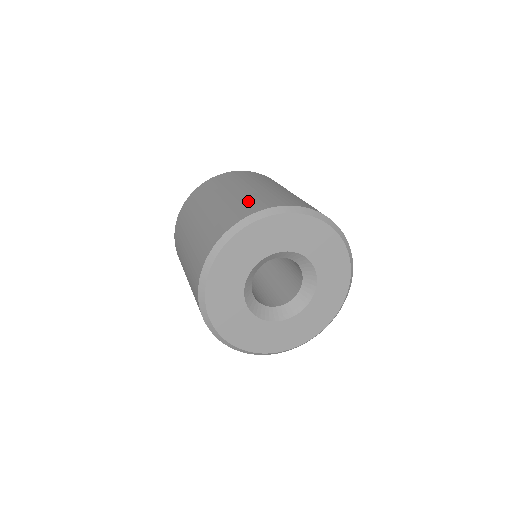
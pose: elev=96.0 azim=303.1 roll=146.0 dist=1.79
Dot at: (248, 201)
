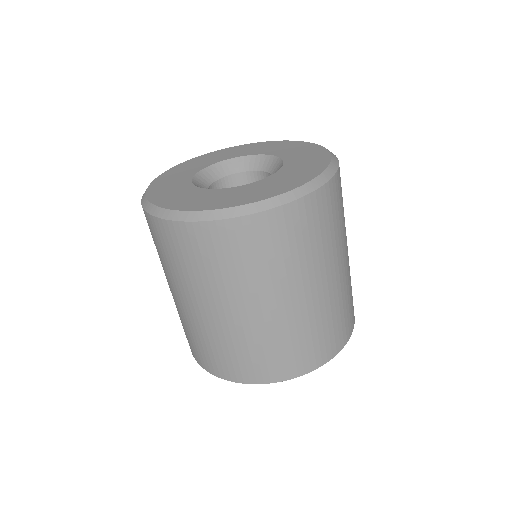
Dot at: occluded
